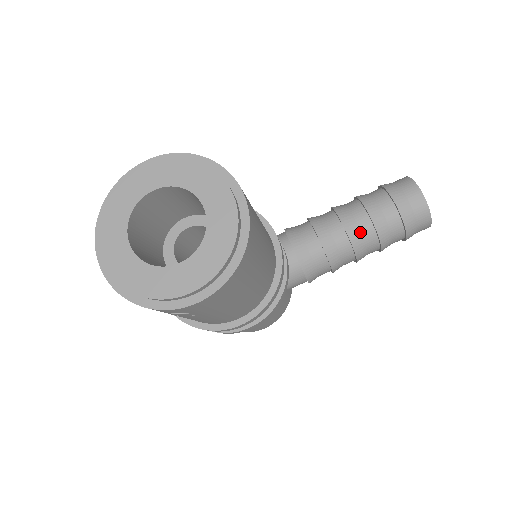
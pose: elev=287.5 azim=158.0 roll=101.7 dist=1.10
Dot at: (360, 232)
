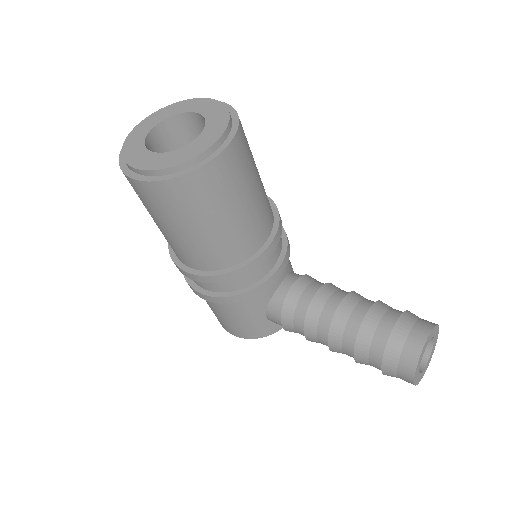
Dot at: (347, 320)
